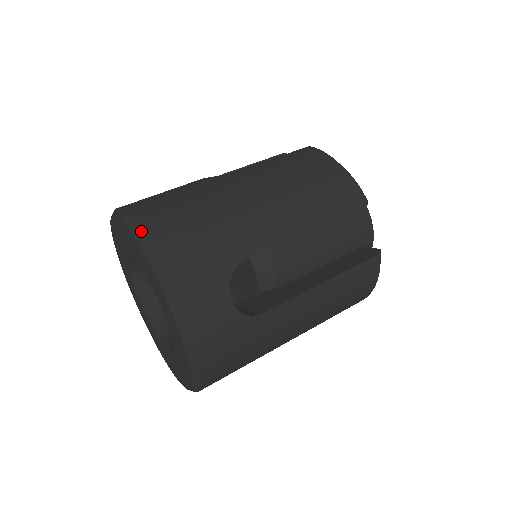
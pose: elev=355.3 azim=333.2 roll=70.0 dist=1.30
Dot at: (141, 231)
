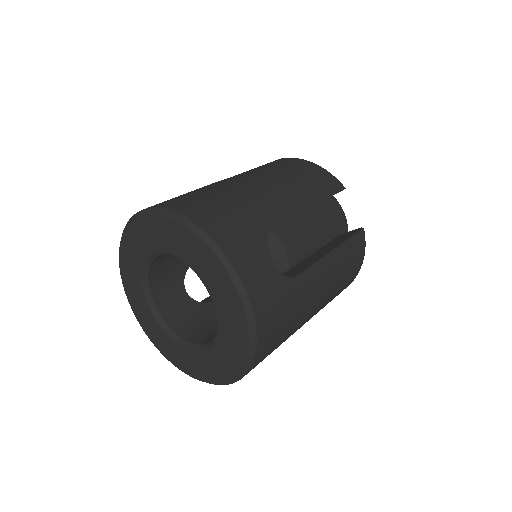
Dot at: (180, 213)
